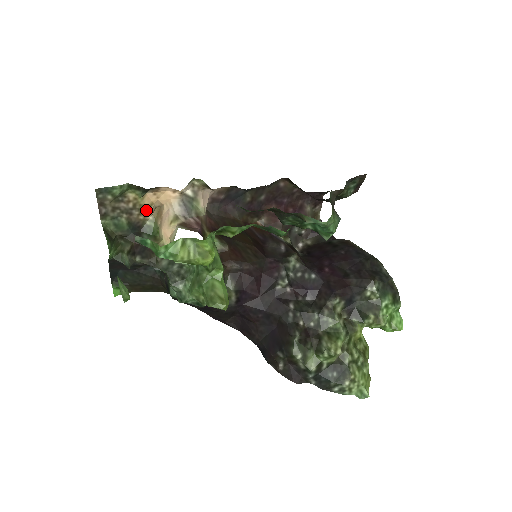
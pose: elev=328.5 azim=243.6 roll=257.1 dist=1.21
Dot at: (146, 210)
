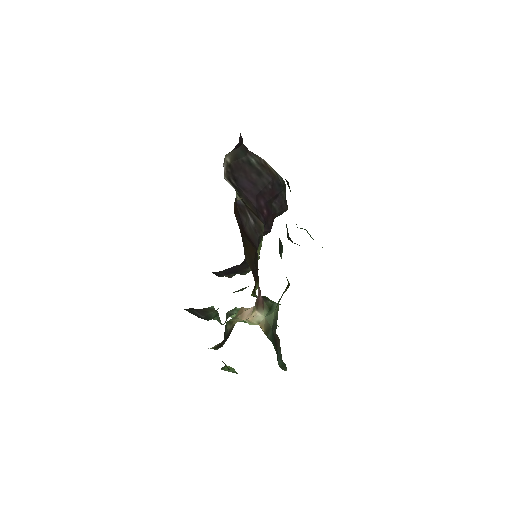
Dot at: occluded
